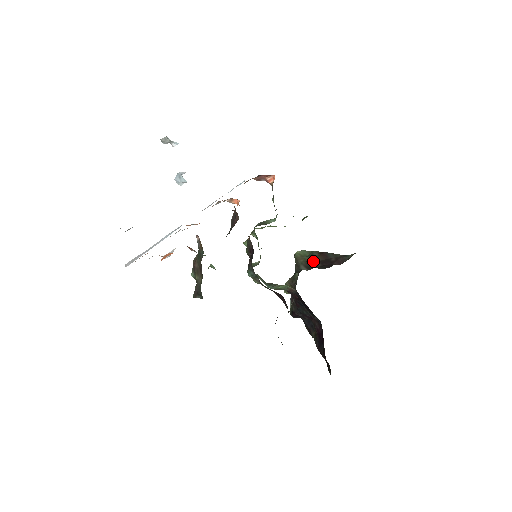
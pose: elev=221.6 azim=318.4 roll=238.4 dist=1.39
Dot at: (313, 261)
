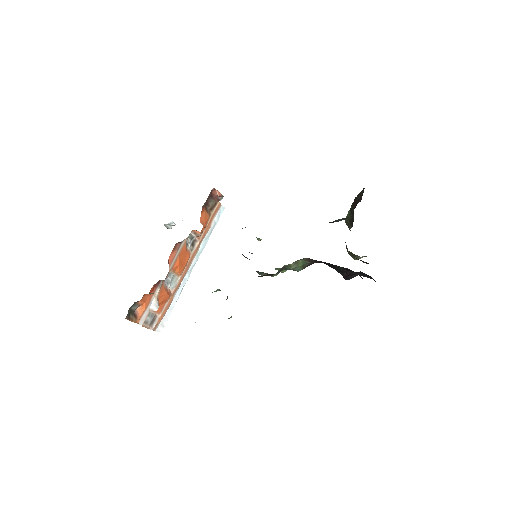
Dot at: (352, 215)
